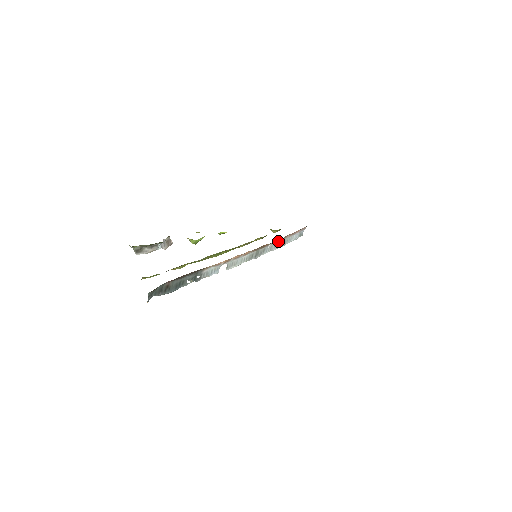
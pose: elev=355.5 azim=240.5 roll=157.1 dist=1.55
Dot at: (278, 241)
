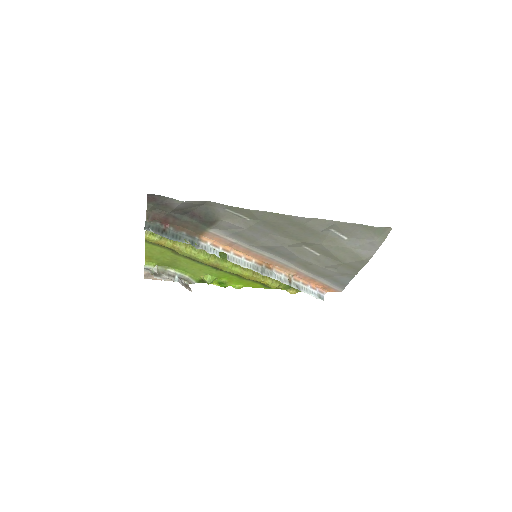
Dot at: occluded
